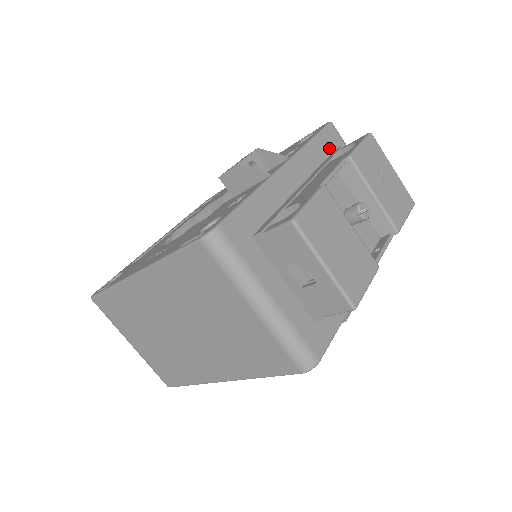
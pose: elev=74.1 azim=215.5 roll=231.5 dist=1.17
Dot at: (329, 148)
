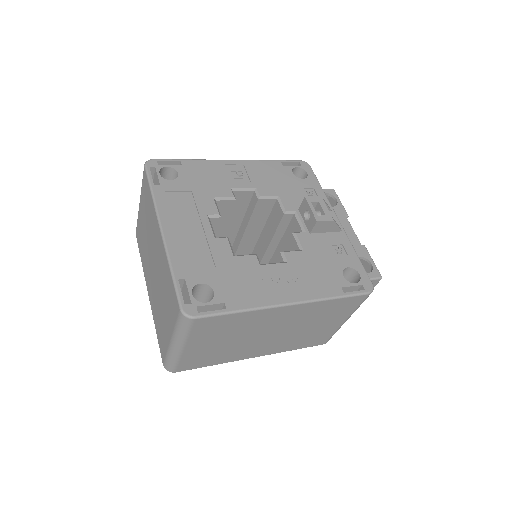
Dot at: occluded
